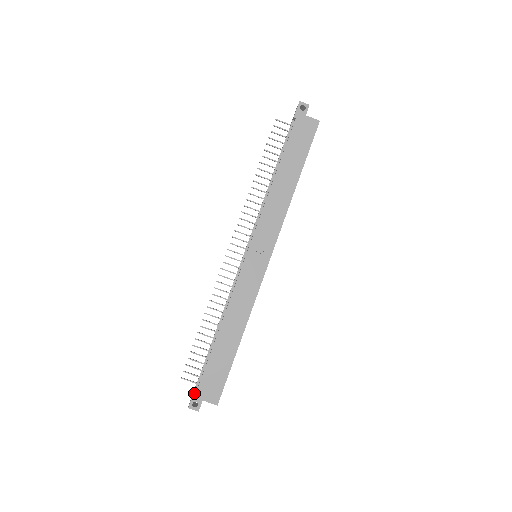
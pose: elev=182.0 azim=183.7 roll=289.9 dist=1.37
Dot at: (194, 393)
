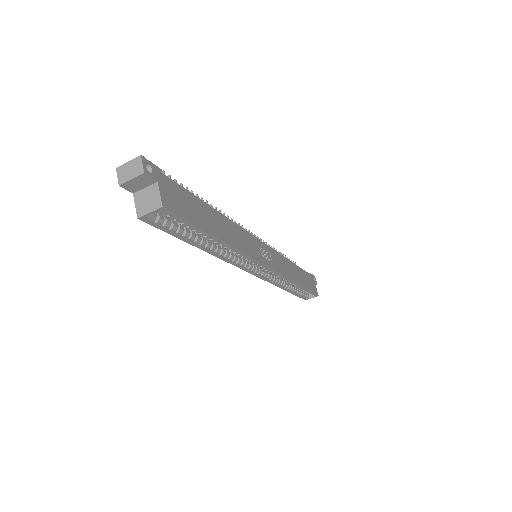
Dot at: (159, 168)
